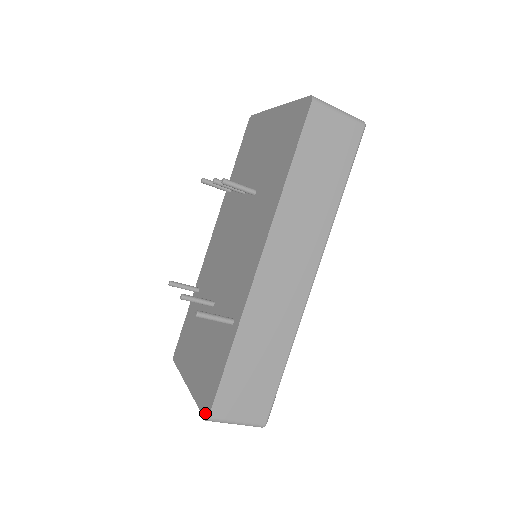
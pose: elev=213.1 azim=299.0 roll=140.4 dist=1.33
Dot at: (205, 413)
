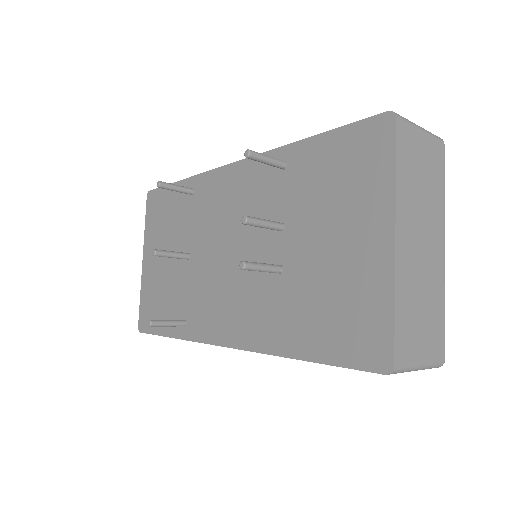
Dot at: (140, 324)
